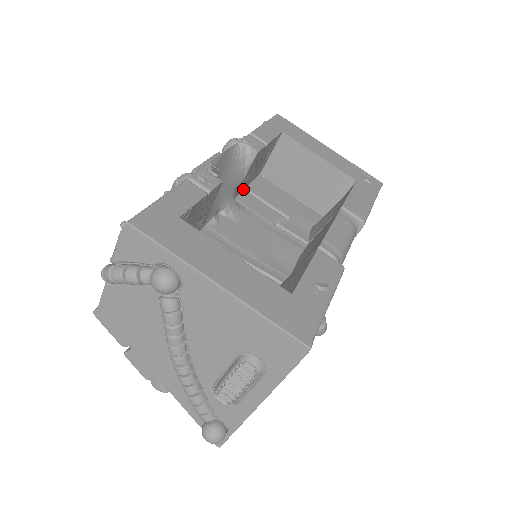
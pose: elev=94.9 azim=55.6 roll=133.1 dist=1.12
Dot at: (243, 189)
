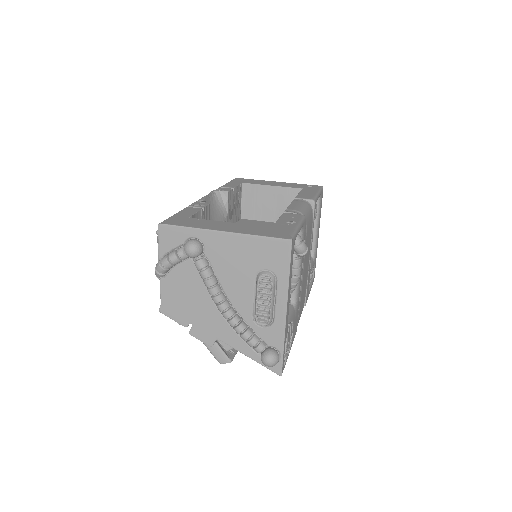
Dot at: occluded
